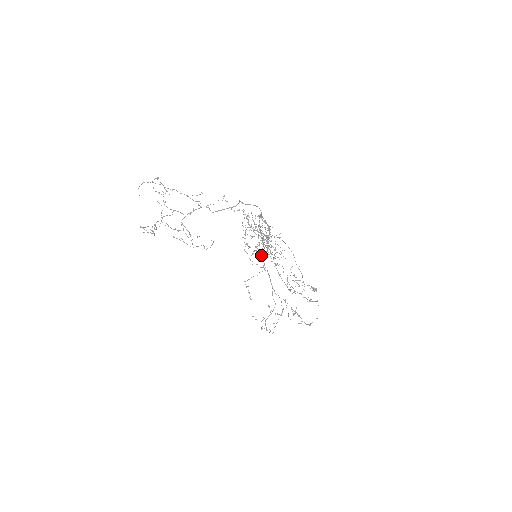
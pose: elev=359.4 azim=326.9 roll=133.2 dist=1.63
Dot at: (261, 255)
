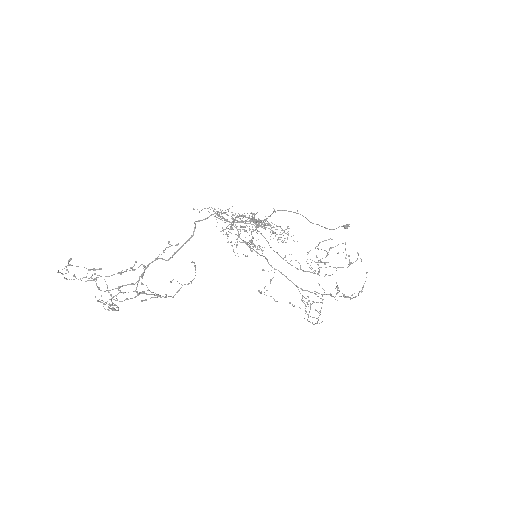
Dot at: (262, 247)
